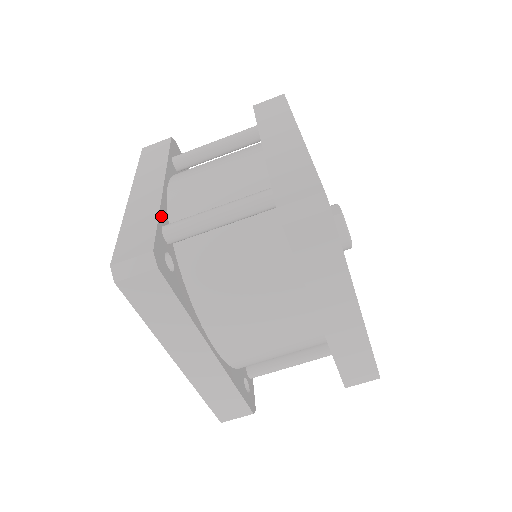
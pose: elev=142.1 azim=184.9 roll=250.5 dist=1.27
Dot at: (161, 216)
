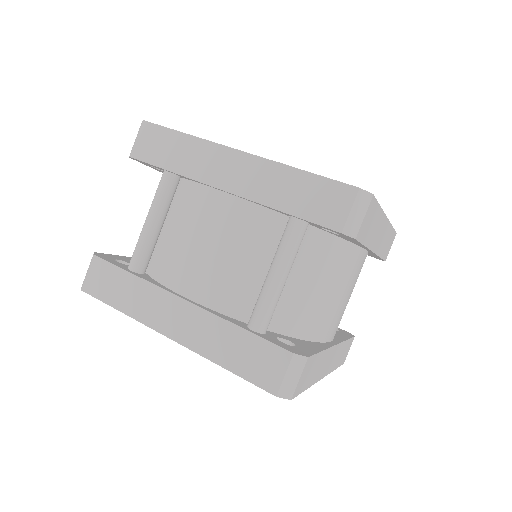
Dot at: (237, 324)
